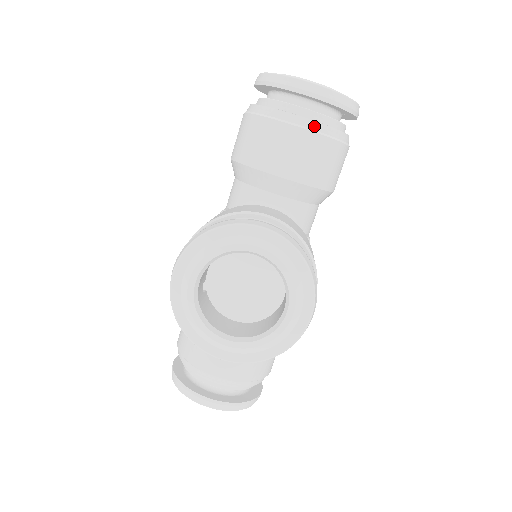
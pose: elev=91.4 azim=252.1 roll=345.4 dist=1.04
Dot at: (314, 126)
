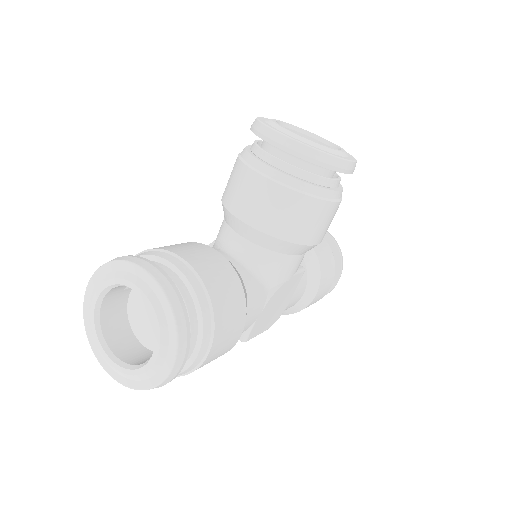
Dot at: occluded
